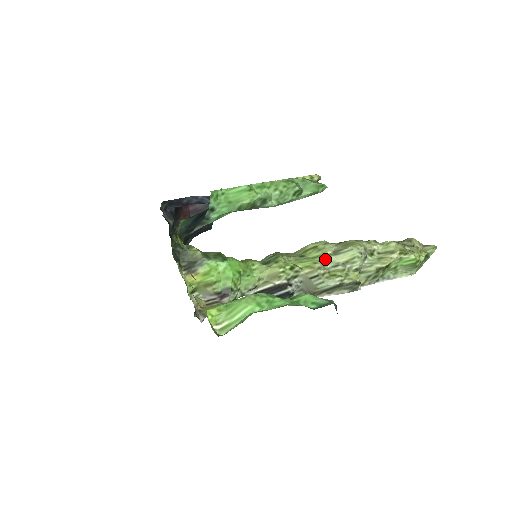
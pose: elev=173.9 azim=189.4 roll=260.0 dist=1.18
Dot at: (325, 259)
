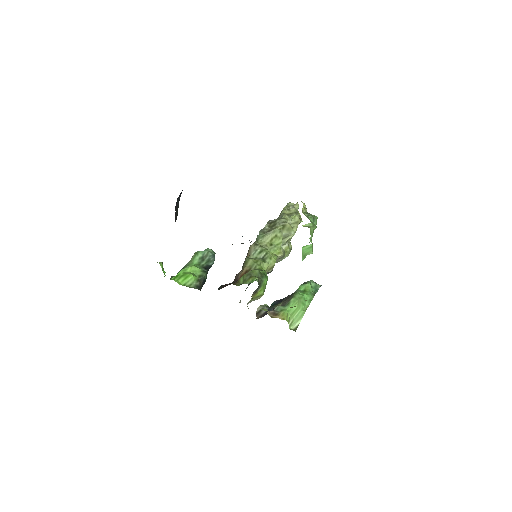
Dot at: (281, 243)
